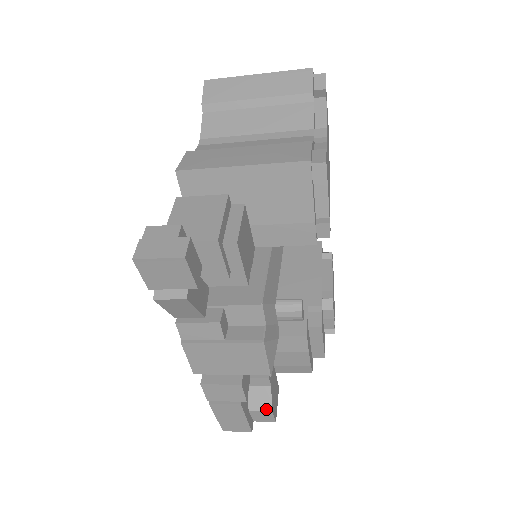
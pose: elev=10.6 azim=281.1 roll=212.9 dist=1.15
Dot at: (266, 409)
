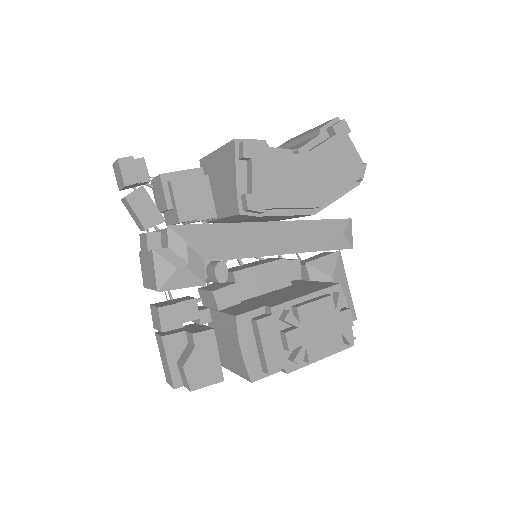
Dot at: (182, 364)
